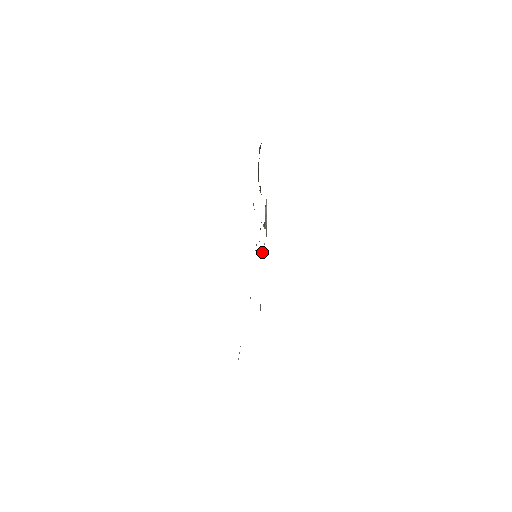
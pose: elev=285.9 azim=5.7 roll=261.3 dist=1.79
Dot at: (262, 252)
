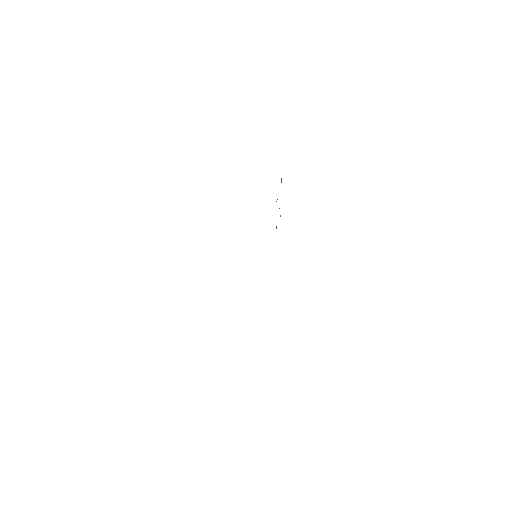
Dot at: (276, 227)
